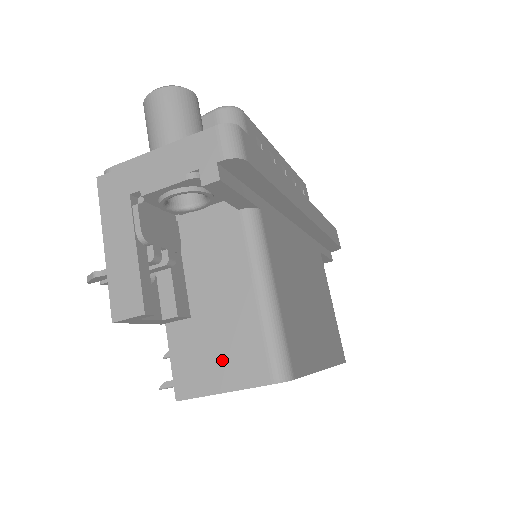
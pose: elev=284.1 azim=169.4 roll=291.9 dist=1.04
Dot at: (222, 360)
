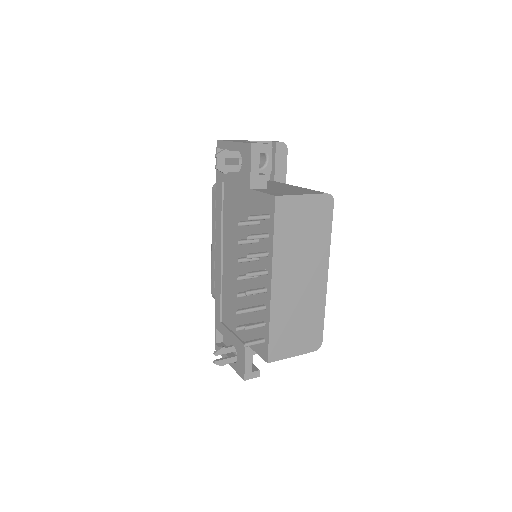
Dot at: (295, 192)
